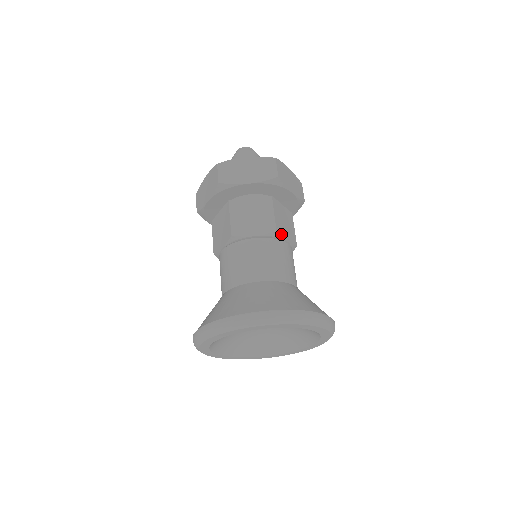
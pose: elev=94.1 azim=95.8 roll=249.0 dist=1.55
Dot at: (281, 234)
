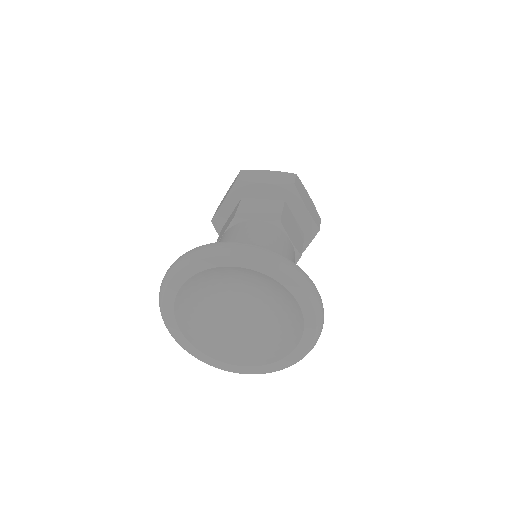
Dot at: (285, 228)
